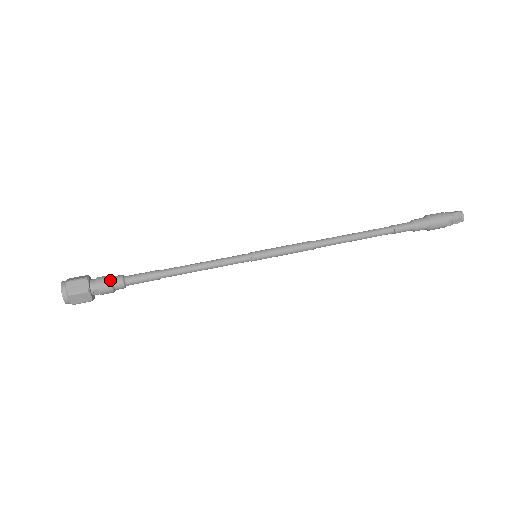
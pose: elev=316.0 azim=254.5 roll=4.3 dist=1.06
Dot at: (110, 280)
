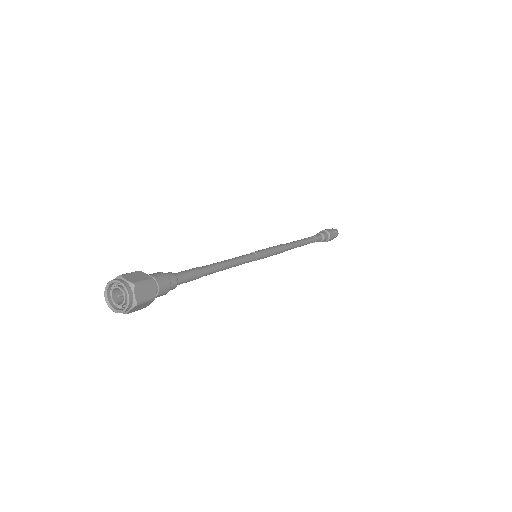
Dot at: (170, 282)
